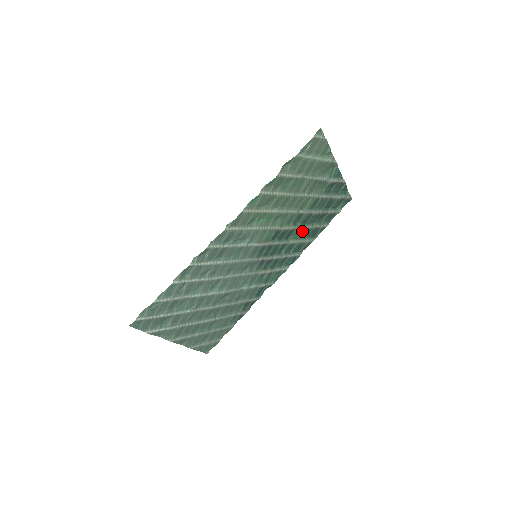
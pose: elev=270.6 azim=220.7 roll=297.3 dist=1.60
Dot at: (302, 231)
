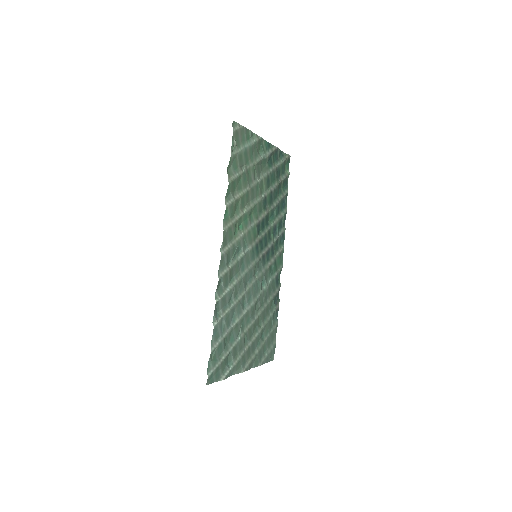
Dot at: (274, 210)
